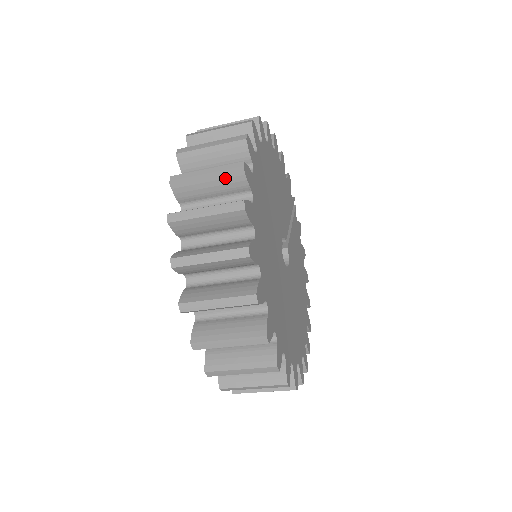
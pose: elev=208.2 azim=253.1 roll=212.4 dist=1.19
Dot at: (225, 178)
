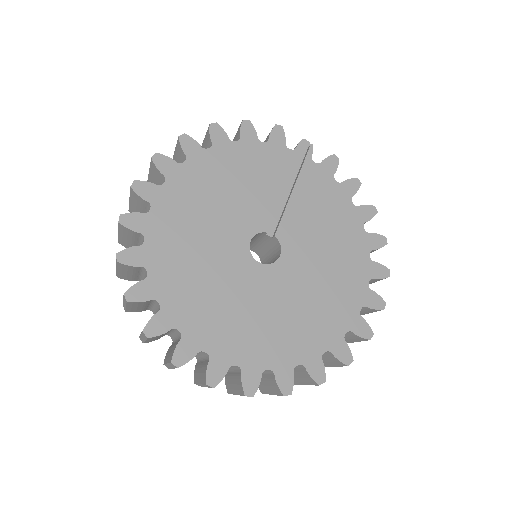
Dot at: (122, 268)
